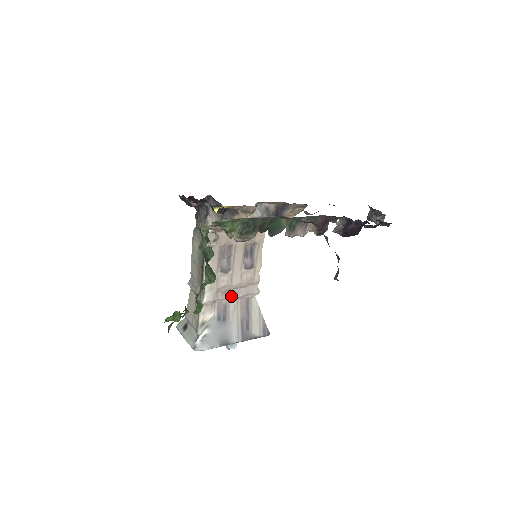
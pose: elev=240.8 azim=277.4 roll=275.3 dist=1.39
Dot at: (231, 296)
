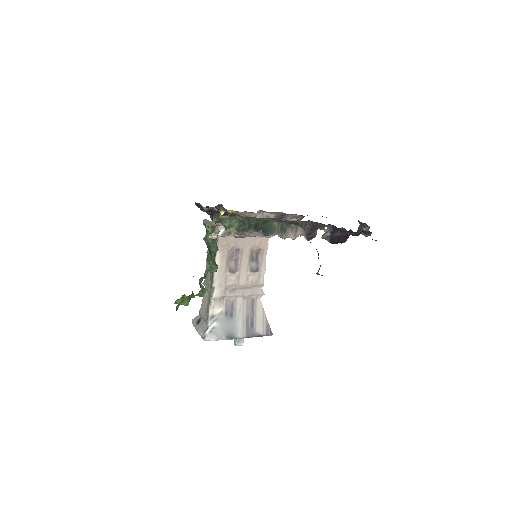
Dot at: (238, 295)
